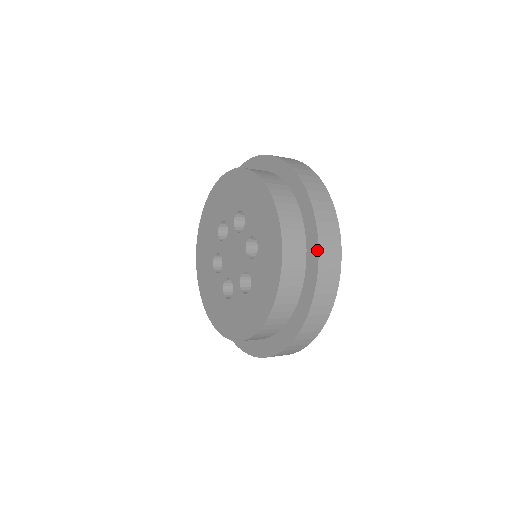
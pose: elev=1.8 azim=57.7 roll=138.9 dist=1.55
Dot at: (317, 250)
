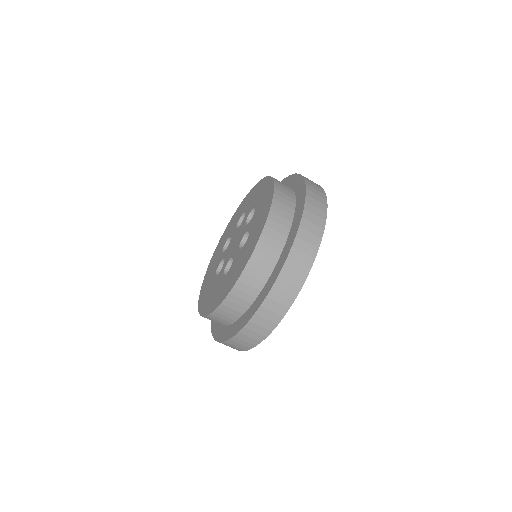
Dot at: occluded
